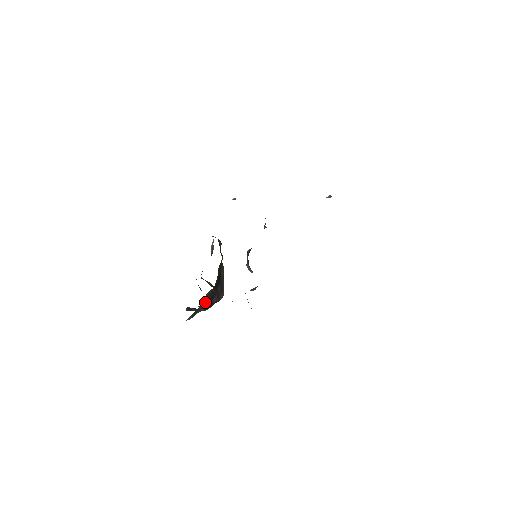
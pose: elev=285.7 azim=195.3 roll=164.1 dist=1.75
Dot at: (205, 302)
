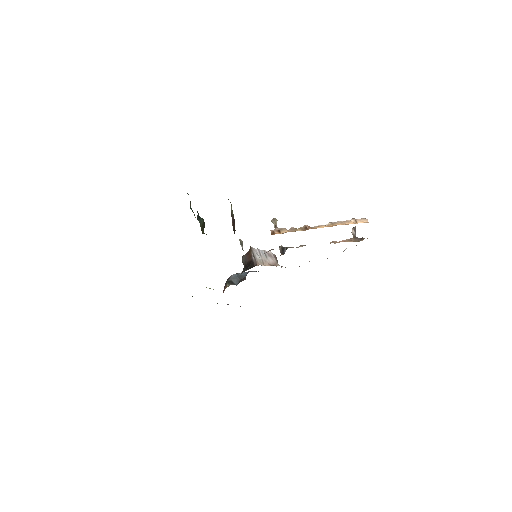
Dot at: occluded
